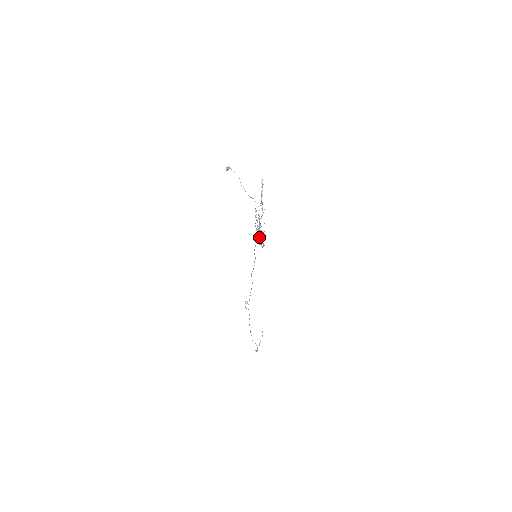
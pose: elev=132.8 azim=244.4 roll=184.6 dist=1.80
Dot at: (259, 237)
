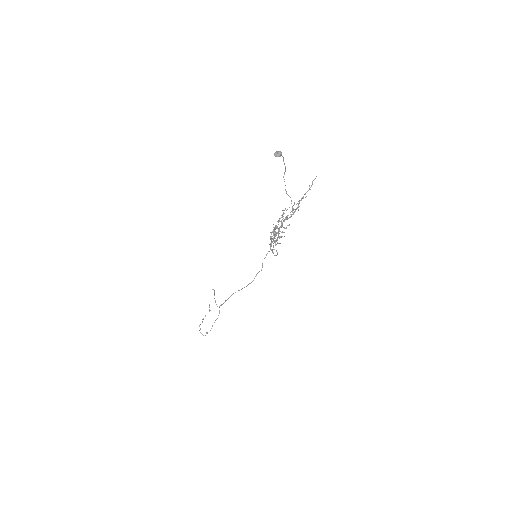
Dot at: (273, 241)
